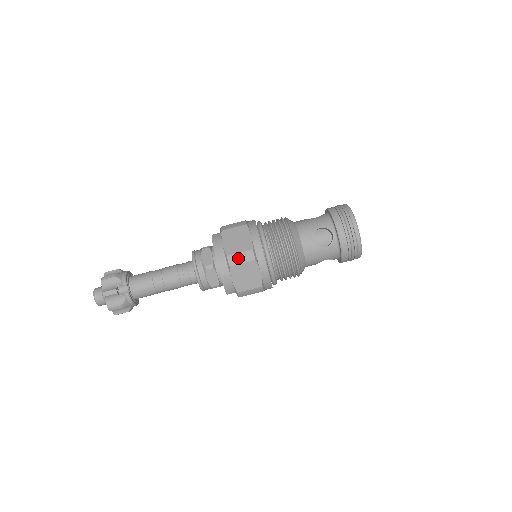
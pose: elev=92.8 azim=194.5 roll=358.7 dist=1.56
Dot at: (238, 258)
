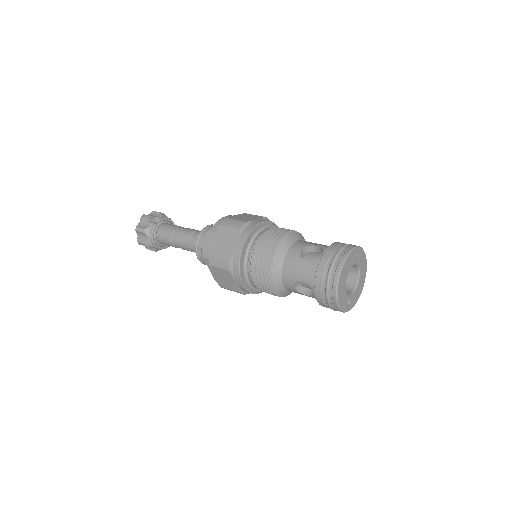
Dot at: (231, 222)
